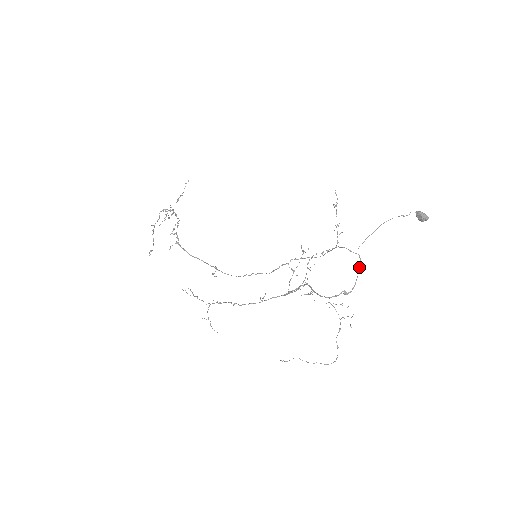
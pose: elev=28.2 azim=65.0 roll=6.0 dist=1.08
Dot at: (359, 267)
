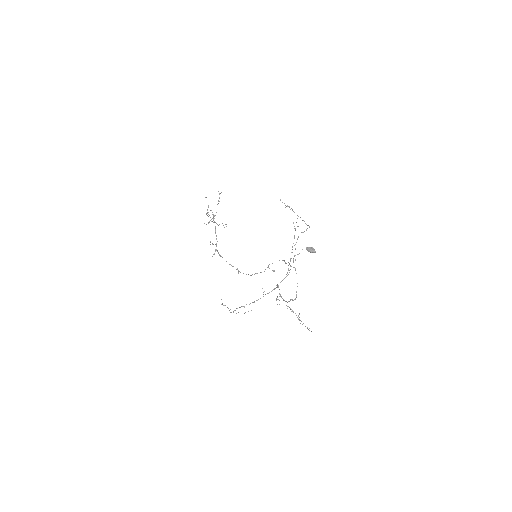
Dot at: occluded
